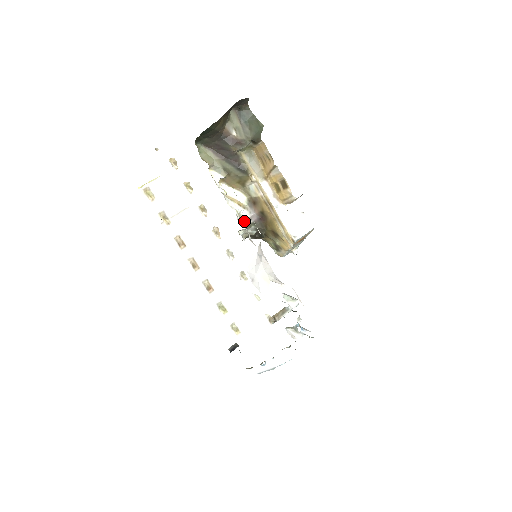
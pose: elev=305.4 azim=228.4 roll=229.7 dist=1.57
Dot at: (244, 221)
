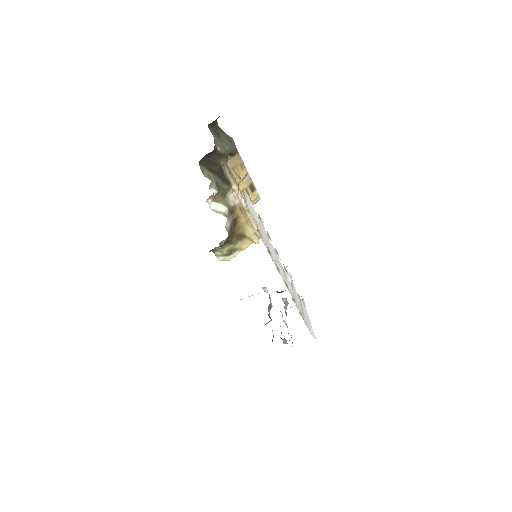
Dot at: (228, 231)
